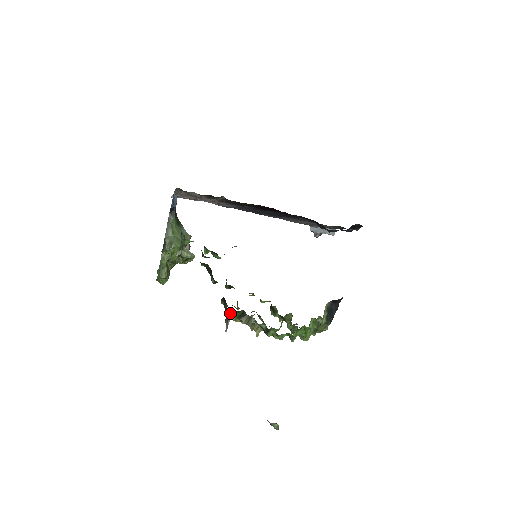
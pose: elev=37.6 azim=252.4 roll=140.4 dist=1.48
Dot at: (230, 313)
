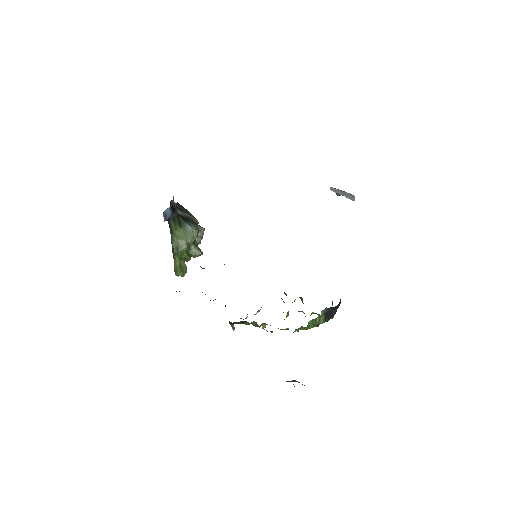
Dot at: (231, 322)
